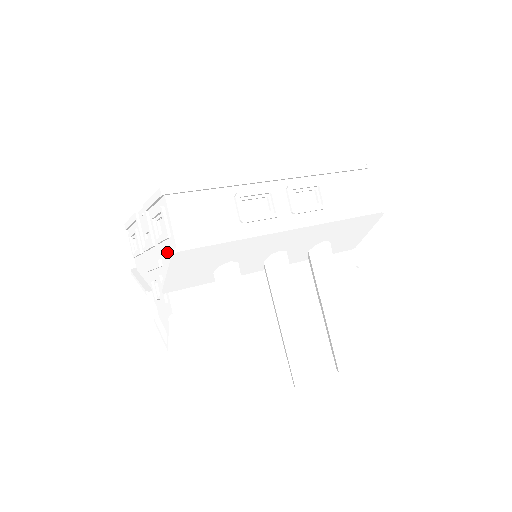
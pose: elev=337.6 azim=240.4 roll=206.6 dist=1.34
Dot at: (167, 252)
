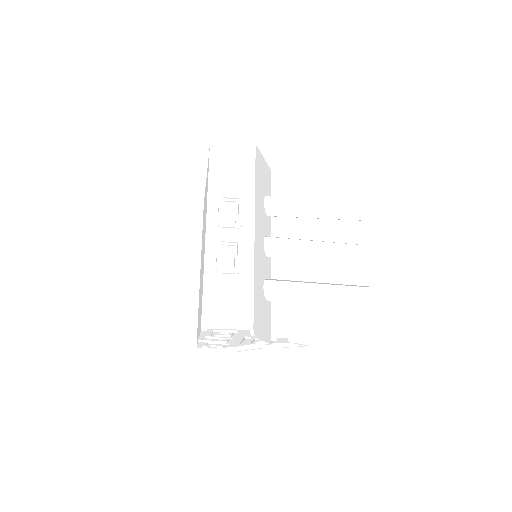
Dot at: occluded
